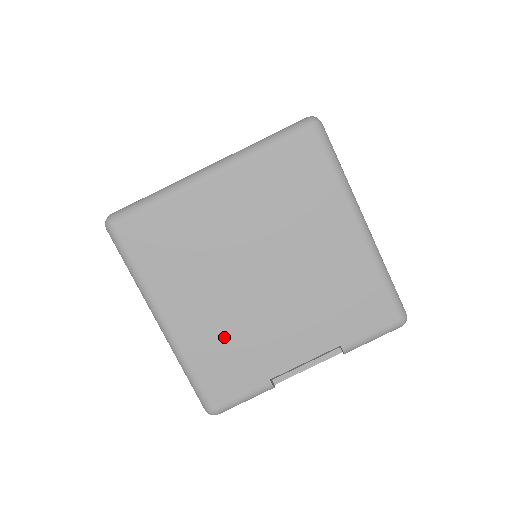
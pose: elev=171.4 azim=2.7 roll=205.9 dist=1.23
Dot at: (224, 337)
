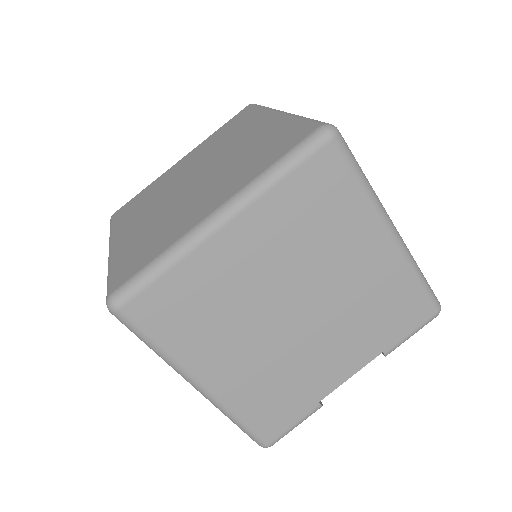
Dot at: (268, 380)
